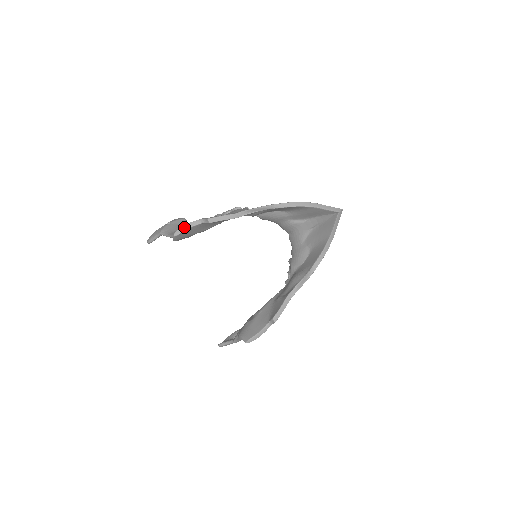
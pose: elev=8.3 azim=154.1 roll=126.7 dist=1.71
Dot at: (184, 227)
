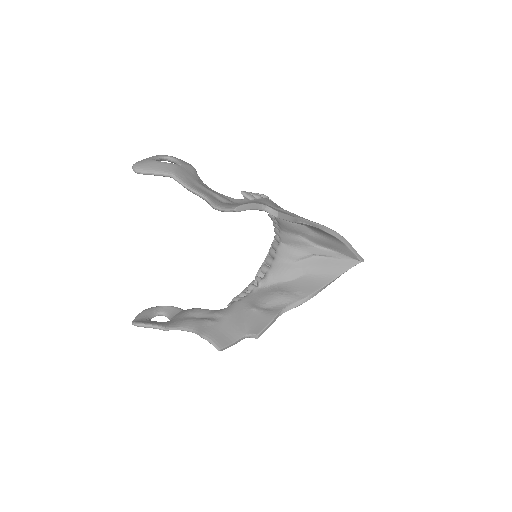
Dot at: (248, 206)
